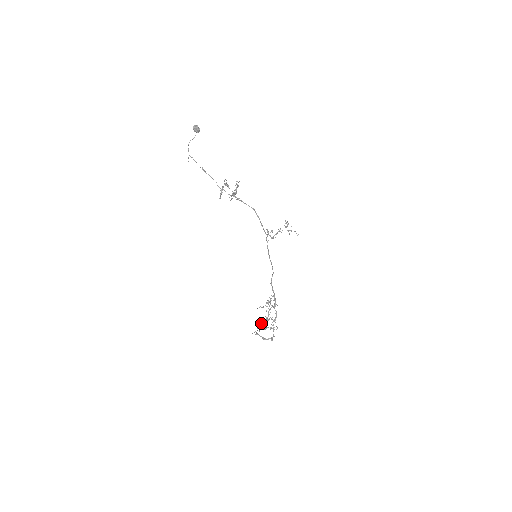
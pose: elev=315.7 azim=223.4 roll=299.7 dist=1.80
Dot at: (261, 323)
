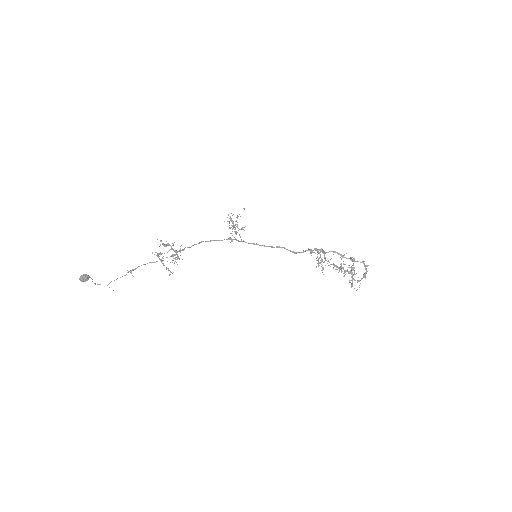
Dot at: occluded
